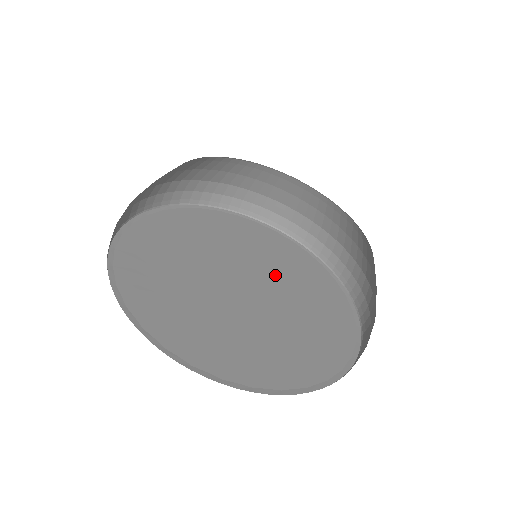
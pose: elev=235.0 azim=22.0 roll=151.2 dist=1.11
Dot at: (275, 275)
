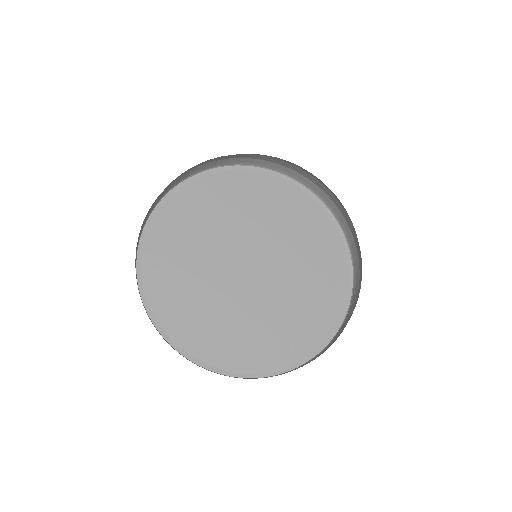
Dot at: (256, 229)
